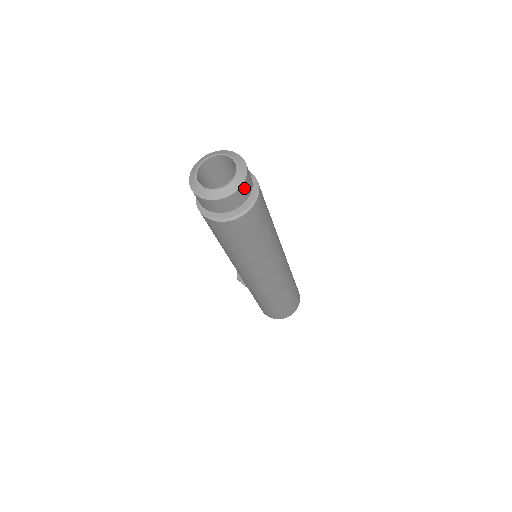
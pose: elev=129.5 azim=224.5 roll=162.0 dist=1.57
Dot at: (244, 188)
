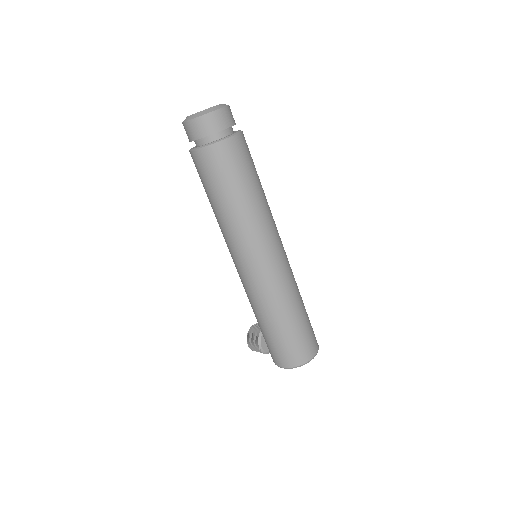
Dot at: (226, 113)
